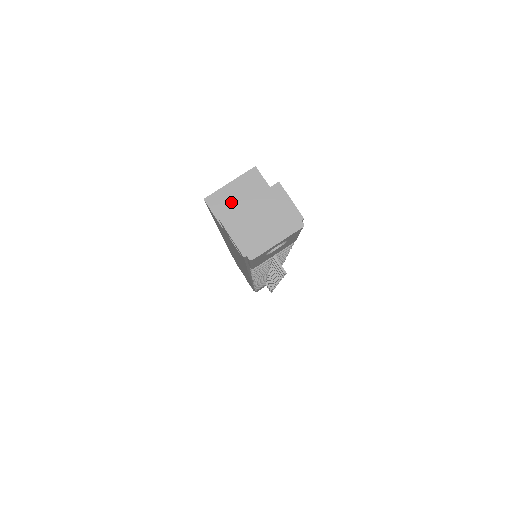
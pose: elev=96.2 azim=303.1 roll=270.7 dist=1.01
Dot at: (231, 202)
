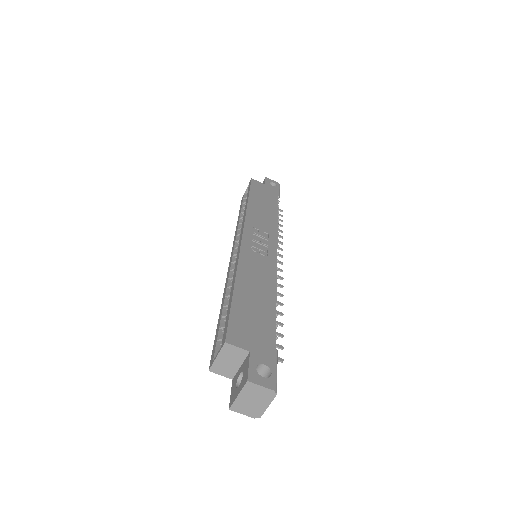
Dot at: (225, 366)
